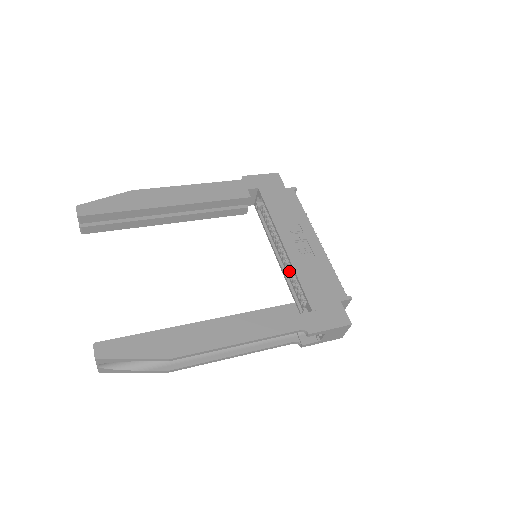
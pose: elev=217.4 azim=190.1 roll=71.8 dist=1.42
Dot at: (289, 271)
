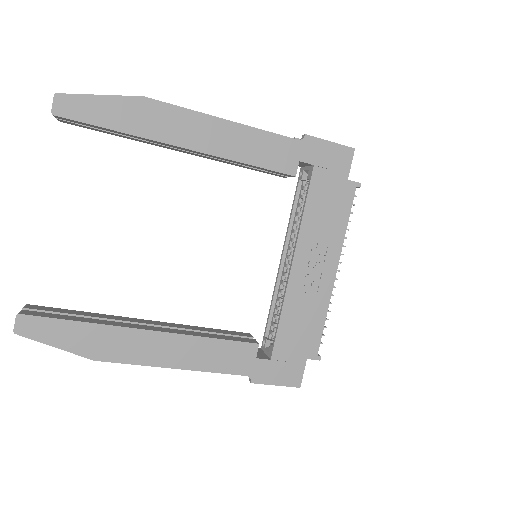
Dot at: (283, 284)
